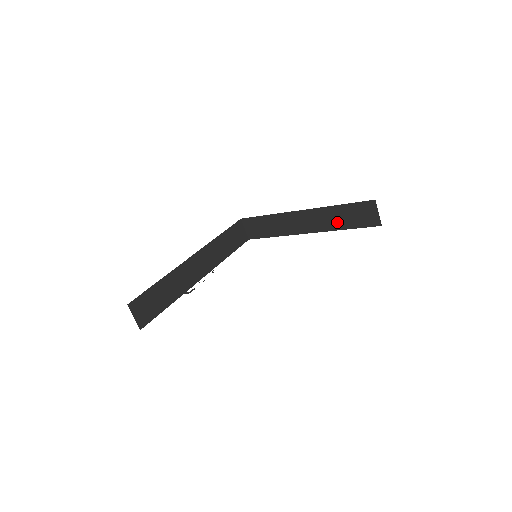
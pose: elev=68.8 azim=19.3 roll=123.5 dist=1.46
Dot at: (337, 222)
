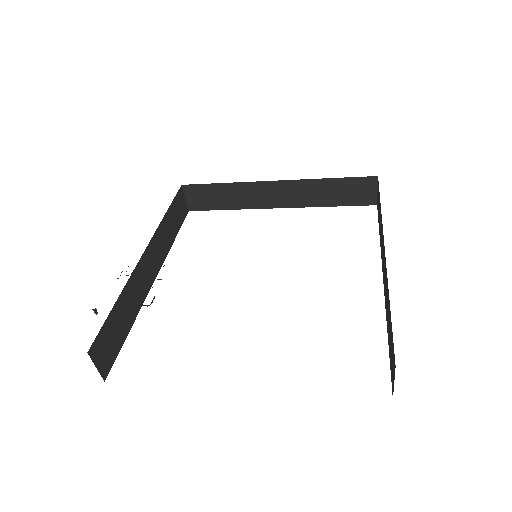
Dot at: (321, 198)
